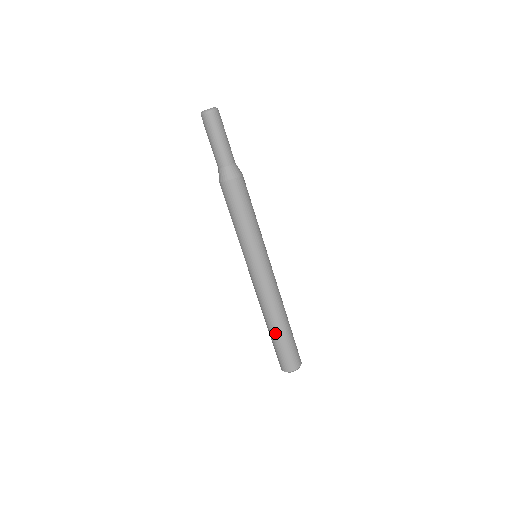
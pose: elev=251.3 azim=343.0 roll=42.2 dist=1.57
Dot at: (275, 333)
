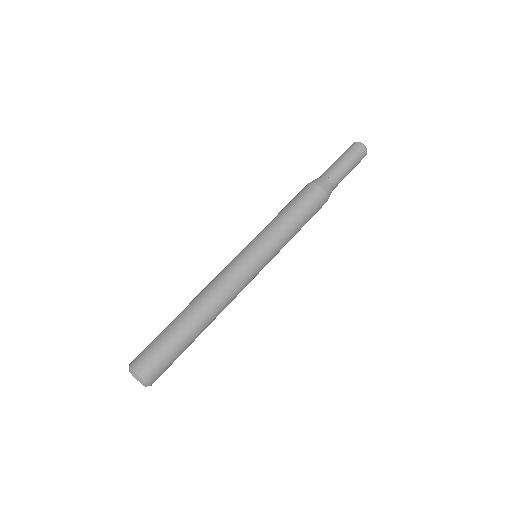
Dot at: (177, 320)
